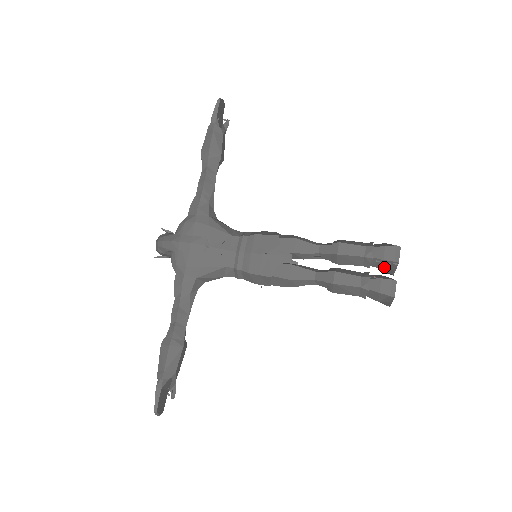
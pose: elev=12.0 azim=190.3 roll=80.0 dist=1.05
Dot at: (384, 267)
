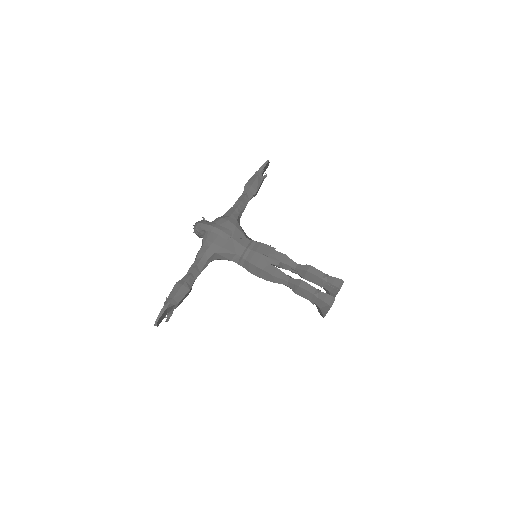
Dot at: (330, 290)
